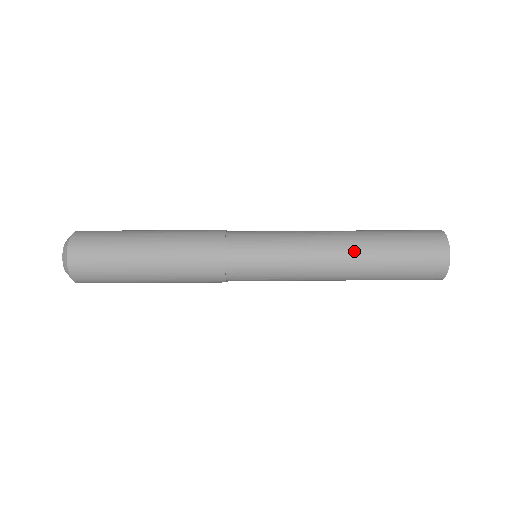
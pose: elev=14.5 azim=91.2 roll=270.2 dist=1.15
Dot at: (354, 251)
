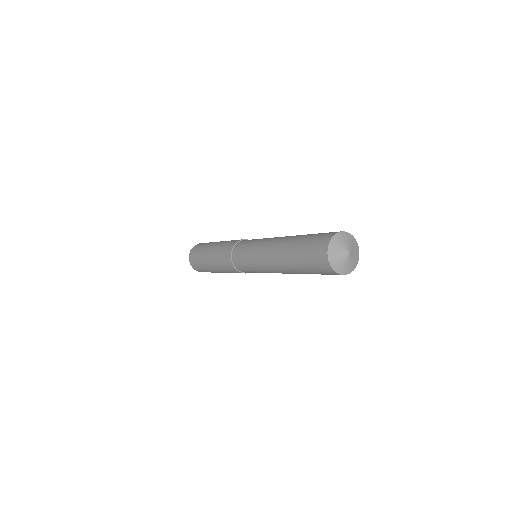
Dot at: (281, 264)
